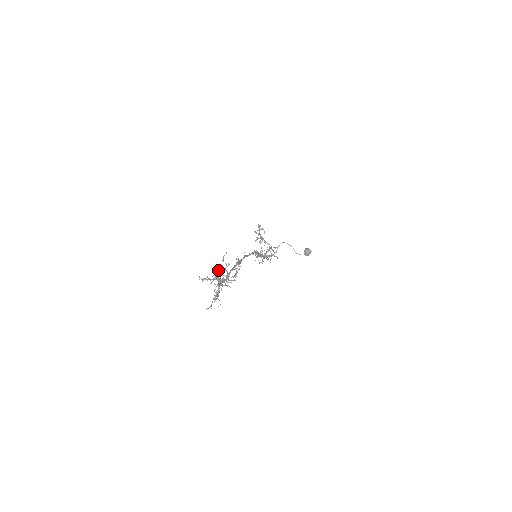
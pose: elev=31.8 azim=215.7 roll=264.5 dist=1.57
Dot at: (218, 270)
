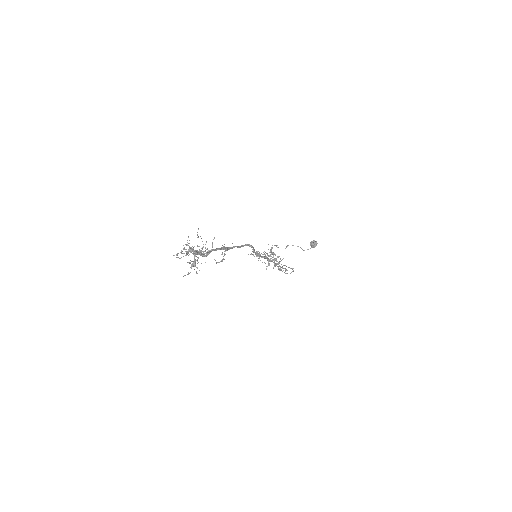
Dot at: occluded
